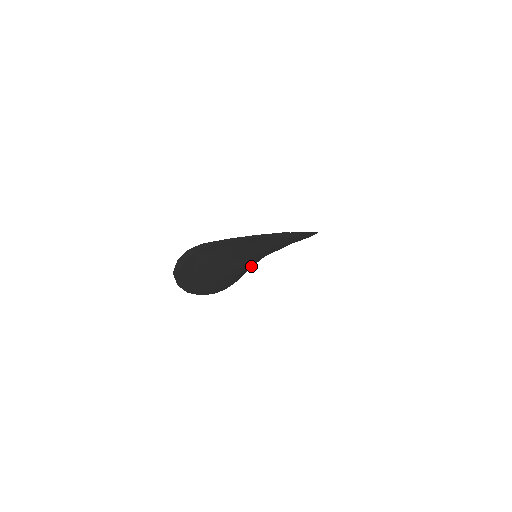
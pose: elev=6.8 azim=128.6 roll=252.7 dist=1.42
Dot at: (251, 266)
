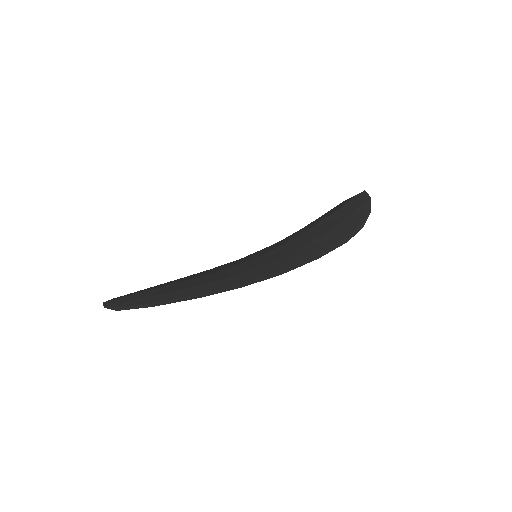
Dot at: occluded
